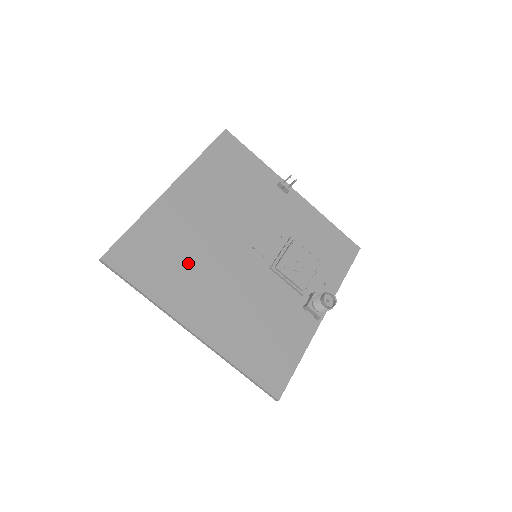
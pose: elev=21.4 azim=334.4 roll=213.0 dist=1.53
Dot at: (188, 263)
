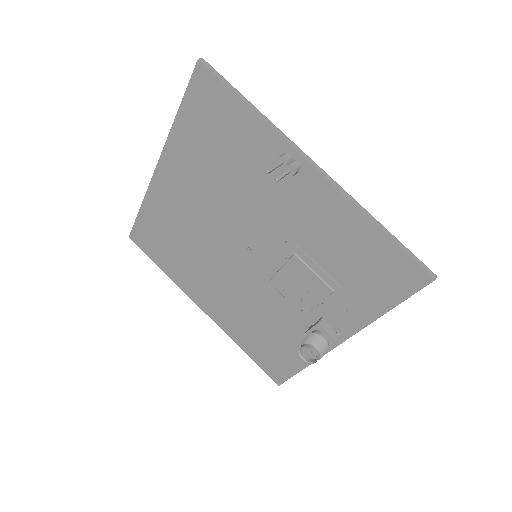
Dot at: (188, 252)
